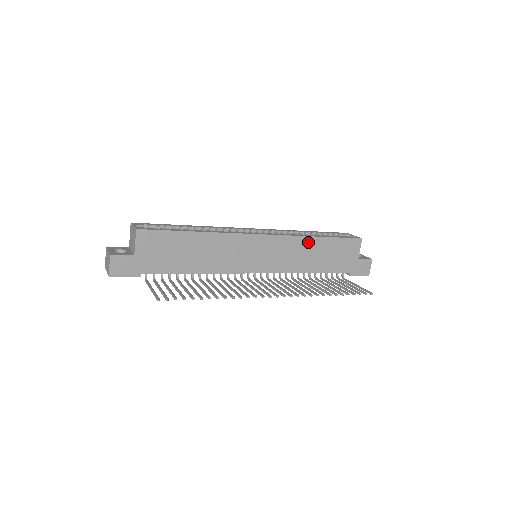
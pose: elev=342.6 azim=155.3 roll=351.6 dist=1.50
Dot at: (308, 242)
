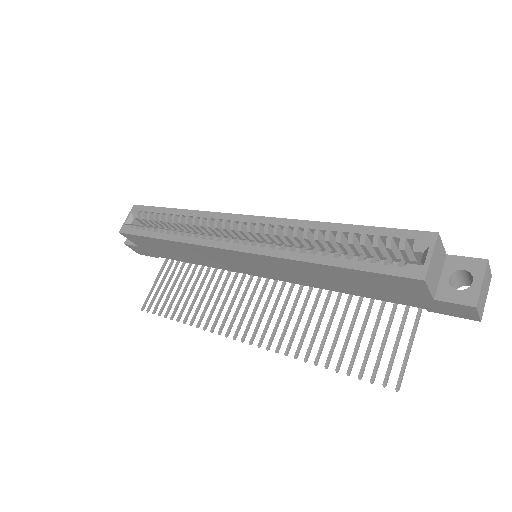
Dot at: (307, 266)
